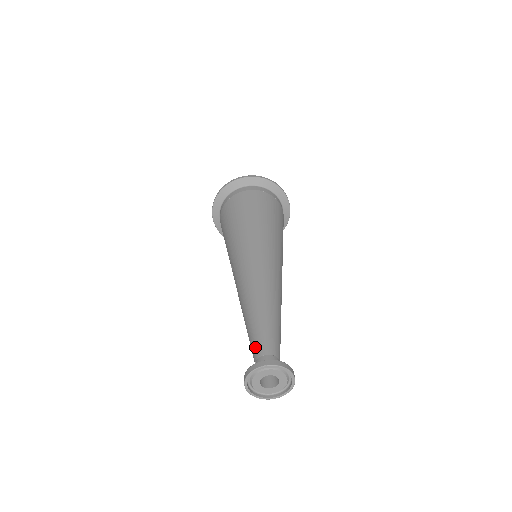
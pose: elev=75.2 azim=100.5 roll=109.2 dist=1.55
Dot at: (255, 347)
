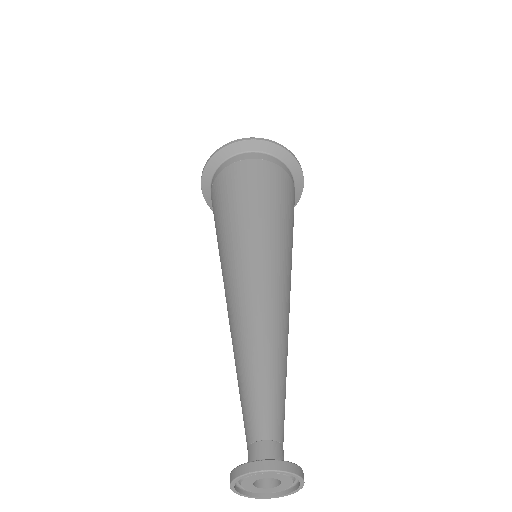
Dot at: (245, 424)
